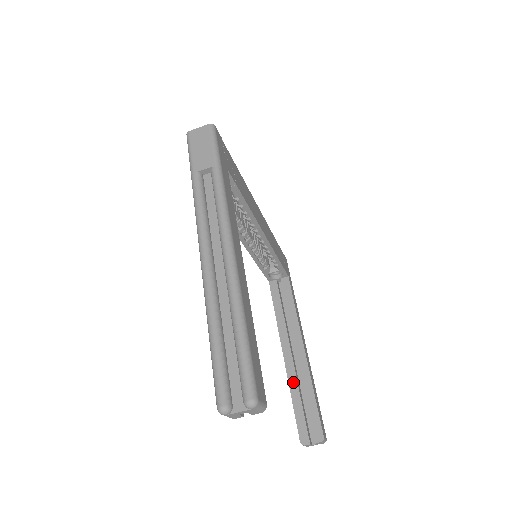
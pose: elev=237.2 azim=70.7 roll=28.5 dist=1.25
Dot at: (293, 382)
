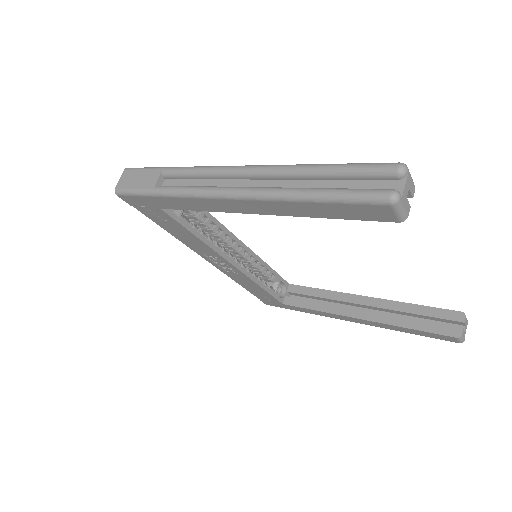
Dot at: (391, 320)
